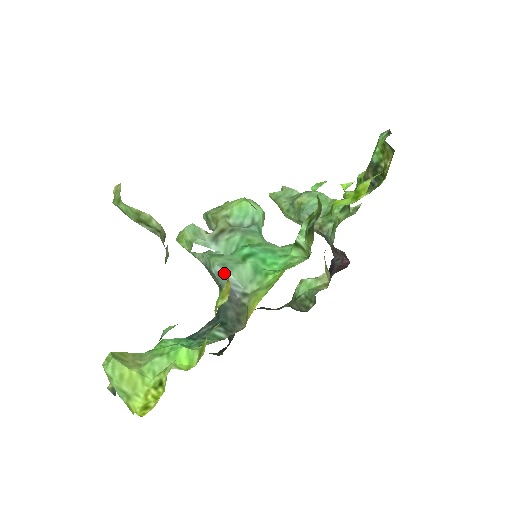
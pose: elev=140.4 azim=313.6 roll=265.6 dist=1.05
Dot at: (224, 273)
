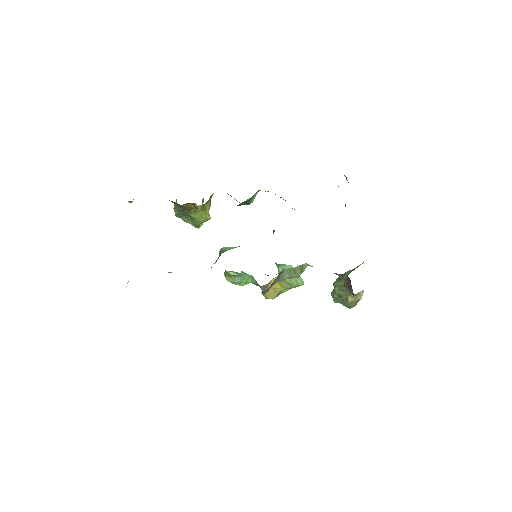
Dot at: (197, 207)
